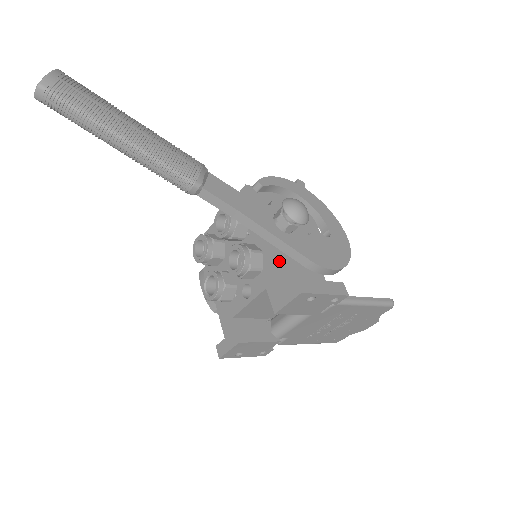
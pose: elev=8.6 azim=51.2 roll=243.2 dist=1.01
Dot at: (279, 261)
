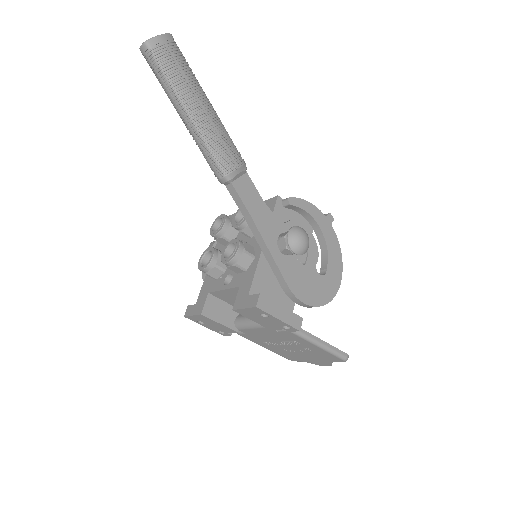
Dot at: (262, 272)
